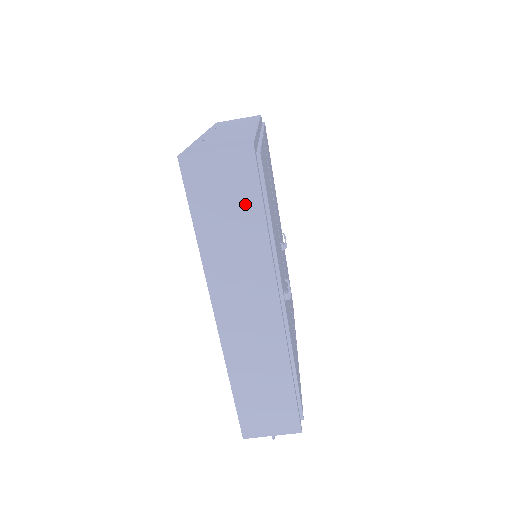
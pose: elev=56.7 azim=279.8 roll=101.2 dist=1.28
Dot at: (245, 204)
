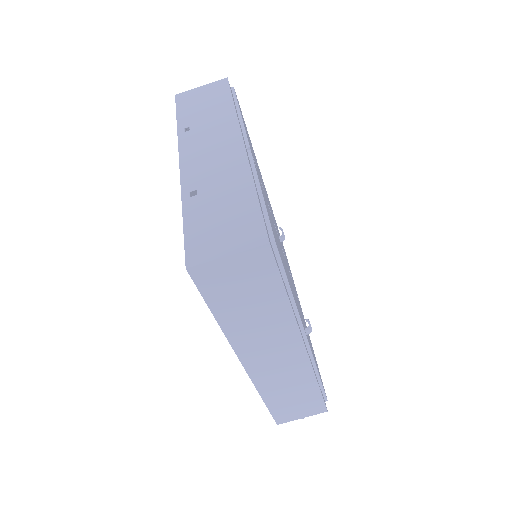
Dot at: (265, 290)
